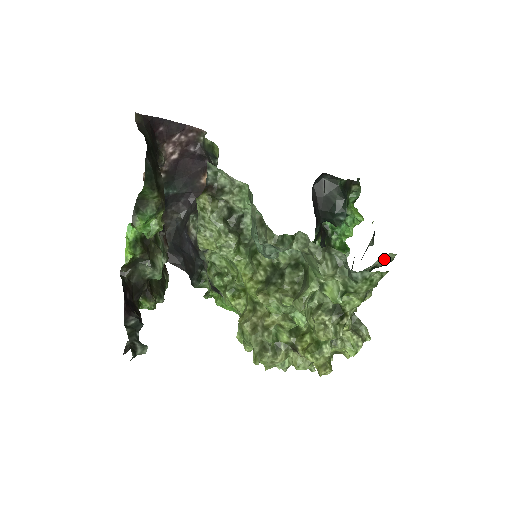
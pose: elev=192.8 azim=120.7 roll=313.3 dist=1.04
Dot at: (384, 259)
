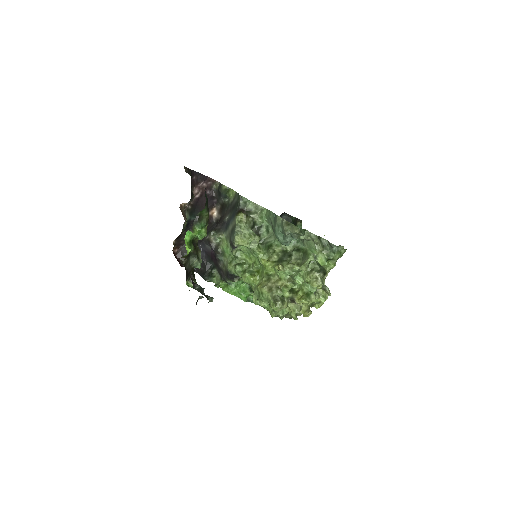
Dot at: occluded
